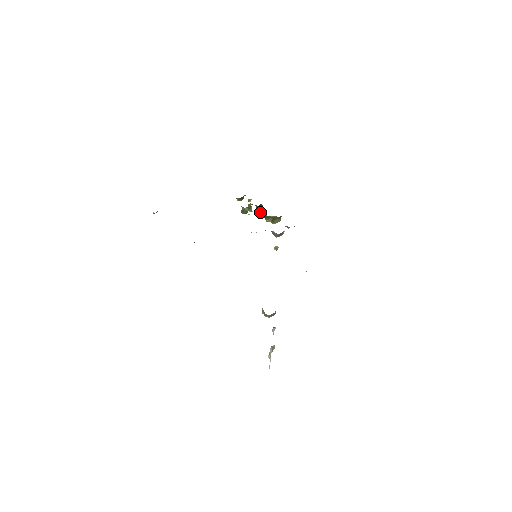
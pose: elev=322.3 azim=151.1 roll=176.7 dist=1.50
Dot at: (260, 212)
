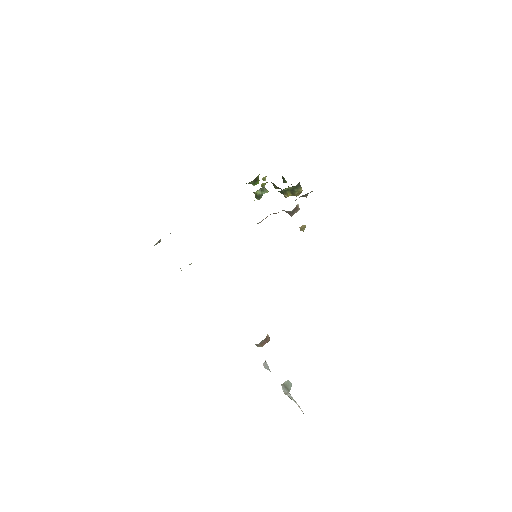
Dot at: (278, 188)
